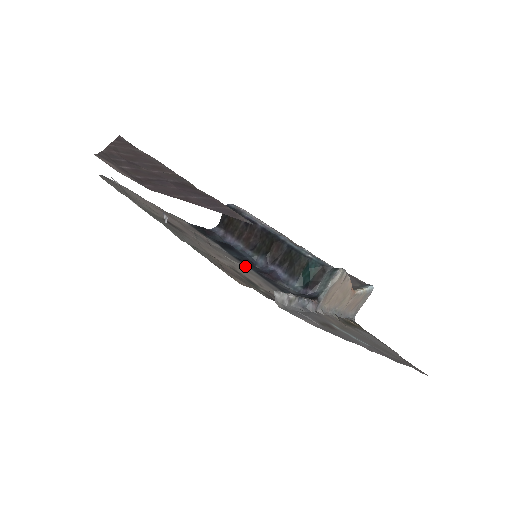
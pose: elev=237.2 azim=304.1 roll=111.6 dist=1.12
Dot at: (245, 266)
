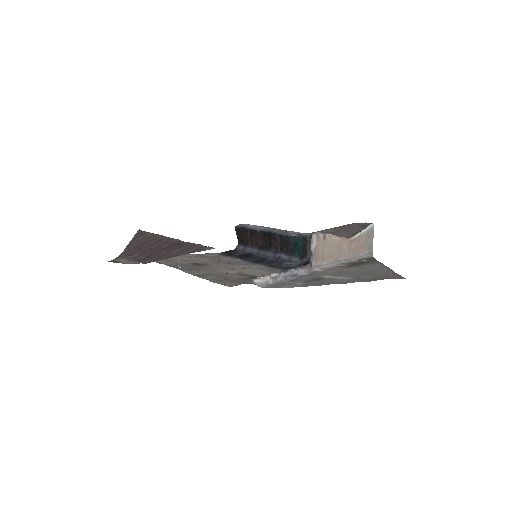
Dot at: (257, 265)
